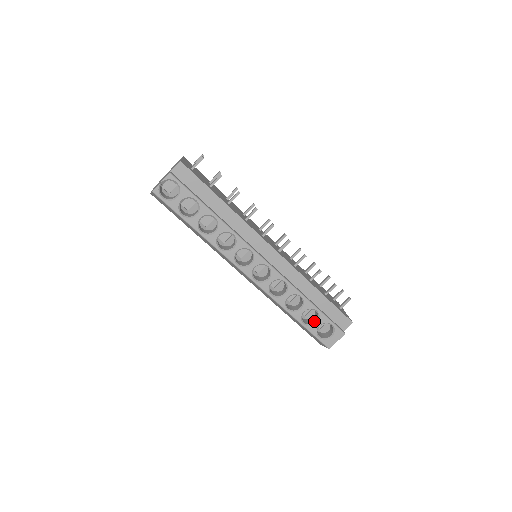
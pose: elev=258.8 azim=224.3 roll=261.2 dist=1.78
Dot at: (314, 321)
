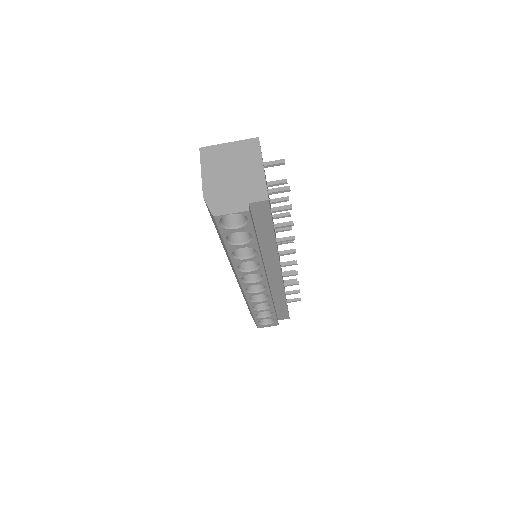
Dot at: (264, 314)
